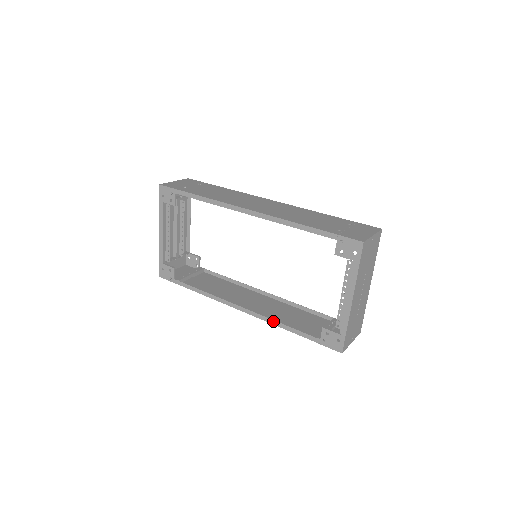
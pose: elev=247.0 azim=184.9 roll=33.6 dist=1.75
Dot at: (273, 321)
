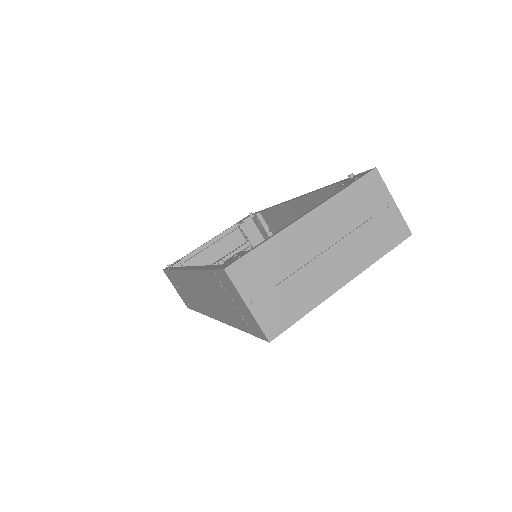
Dot at: (199, 266)
